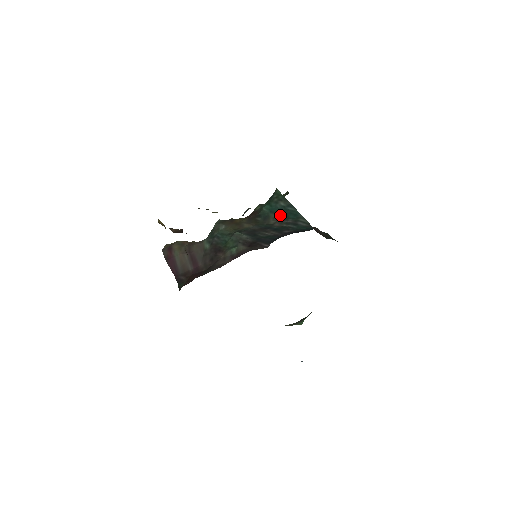
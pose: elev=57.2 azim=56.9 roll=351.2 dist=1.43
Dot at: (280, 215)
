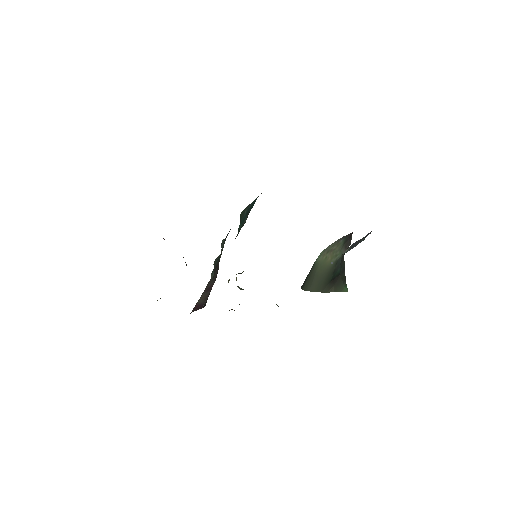
Dot at: (247, 215)
